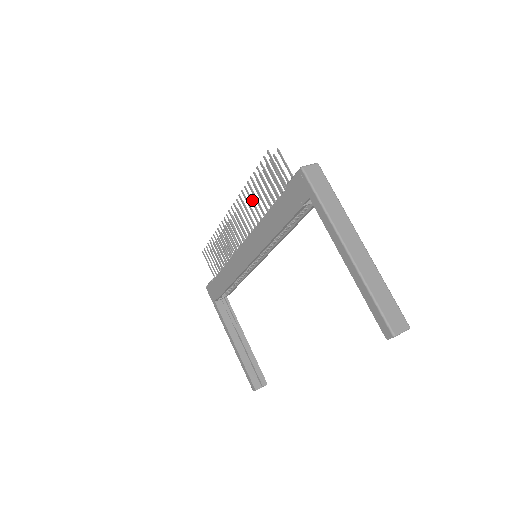
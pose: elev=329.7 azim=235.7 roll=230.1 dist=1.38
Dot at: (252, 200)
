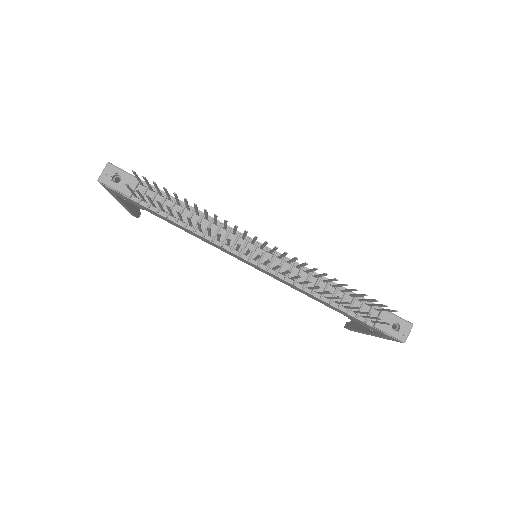
Dot at: occluded
